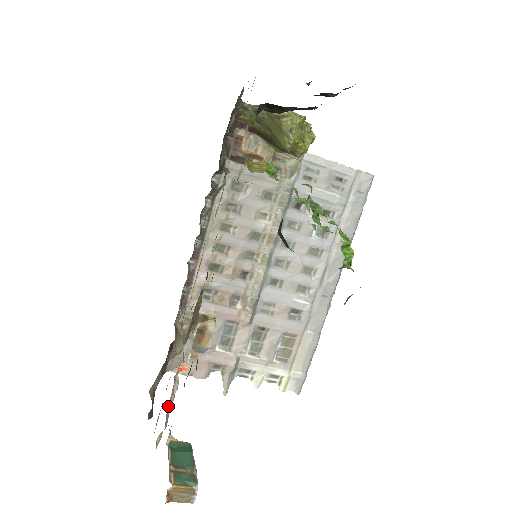
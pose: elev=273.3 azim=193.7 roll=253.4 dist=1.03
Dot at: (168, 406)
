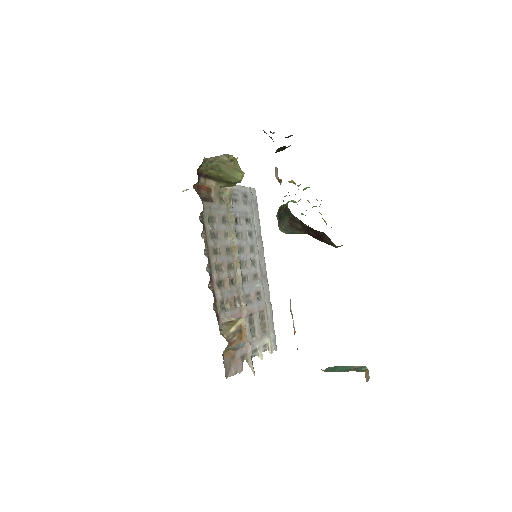
Dot at: occluded
